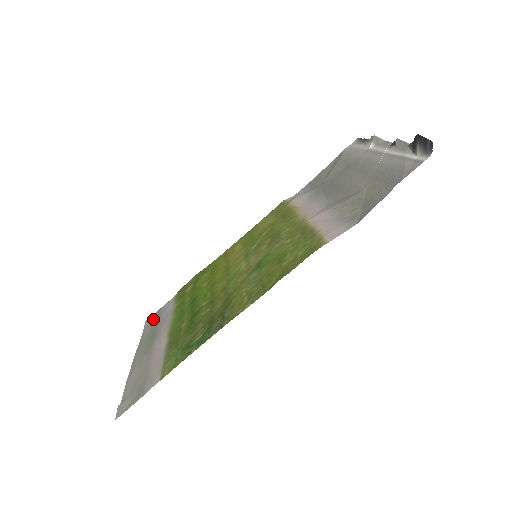
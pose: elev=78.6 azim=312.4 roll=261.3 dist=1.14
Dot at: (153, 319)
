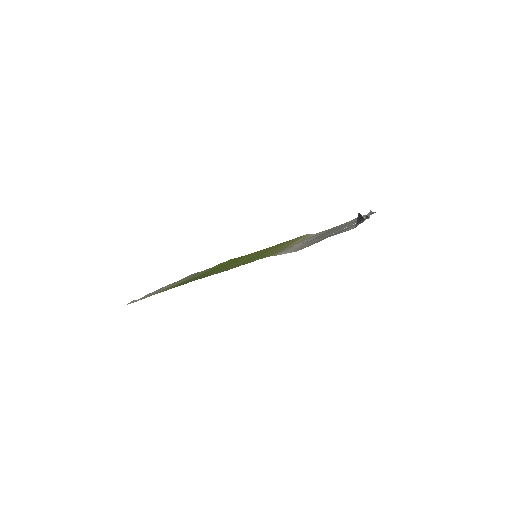
Dot at: (193, 274)
